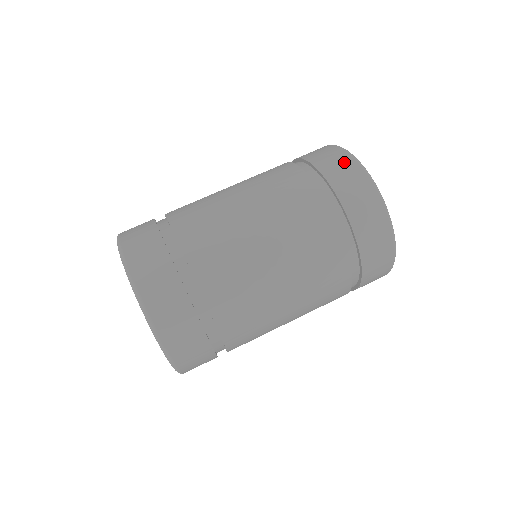
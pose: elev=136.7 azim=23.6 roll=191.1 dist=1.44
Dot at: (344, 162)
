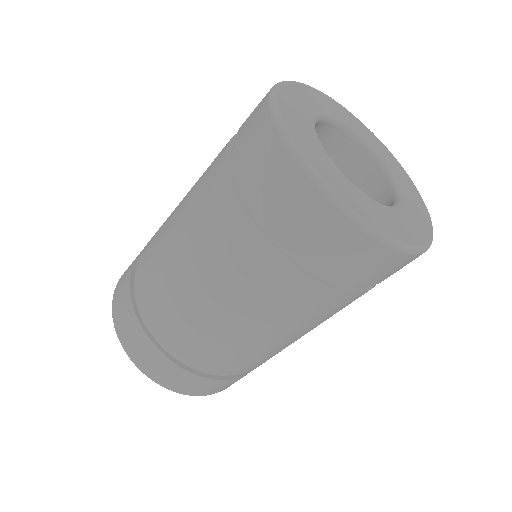
Dot at: (265, 143)
